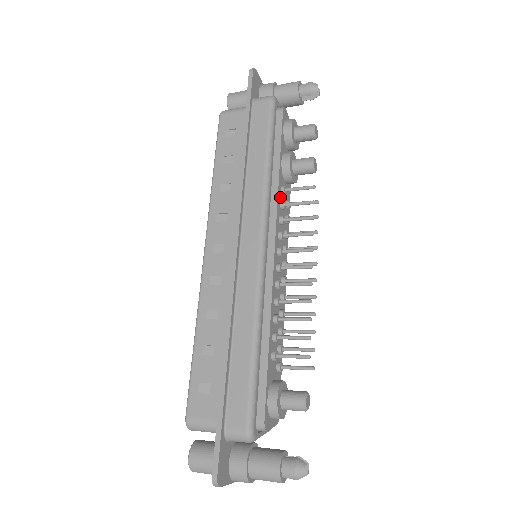
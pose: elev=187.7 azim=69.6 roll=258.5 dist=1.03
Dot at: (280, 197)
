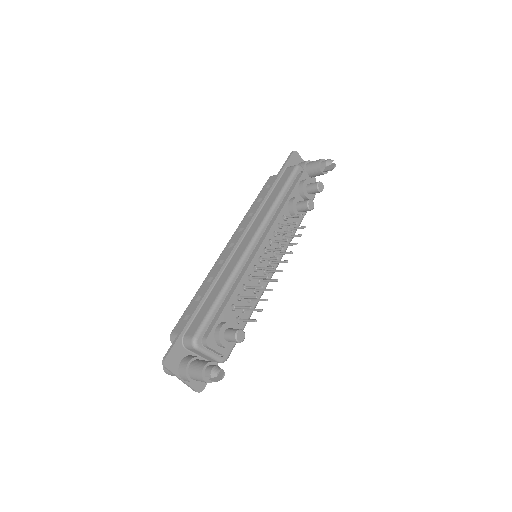
Dot at: (280, 220)
